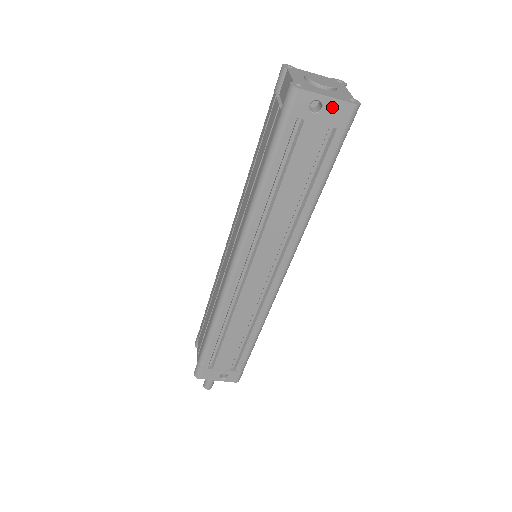
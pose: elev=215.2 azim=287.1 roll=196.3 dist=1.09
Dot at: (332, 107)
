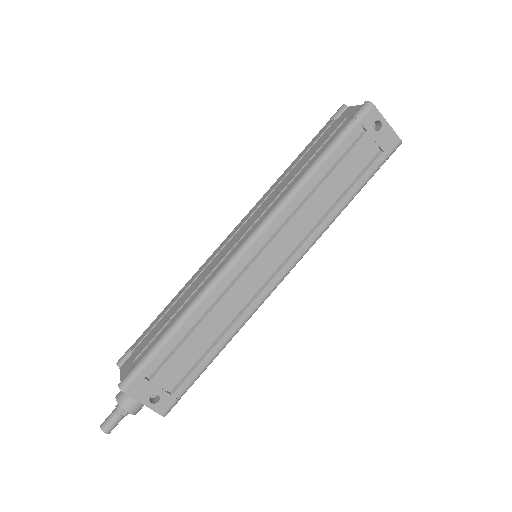
Dot at: (387, 133)
